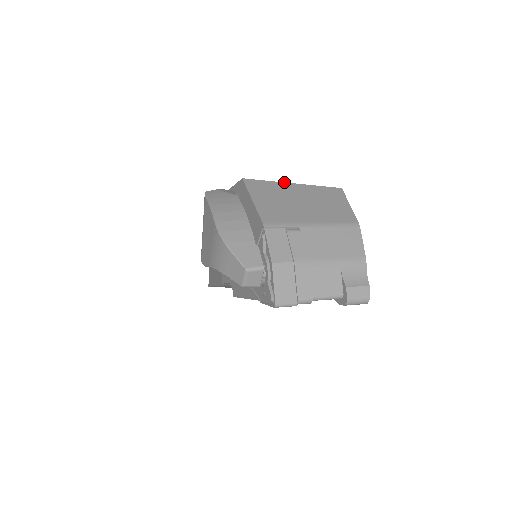
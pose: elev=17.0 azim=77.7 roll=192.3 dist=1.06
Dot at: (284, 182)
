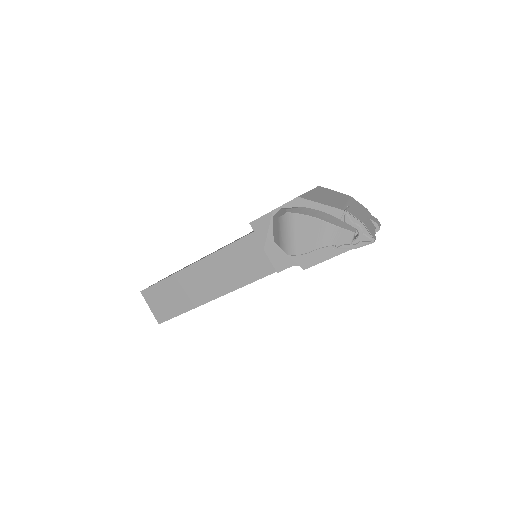
Dot at: (307, 192)
